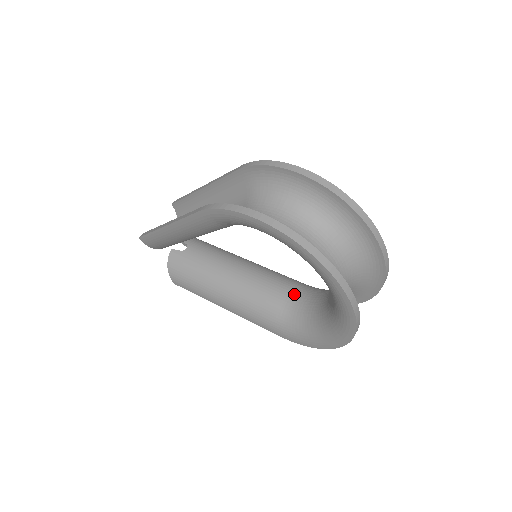
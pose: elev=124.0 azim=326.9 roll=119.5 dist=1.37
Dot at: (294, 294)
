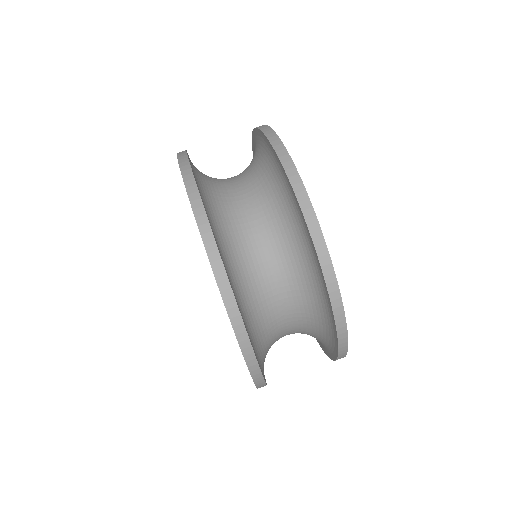
Dot at: occluded
